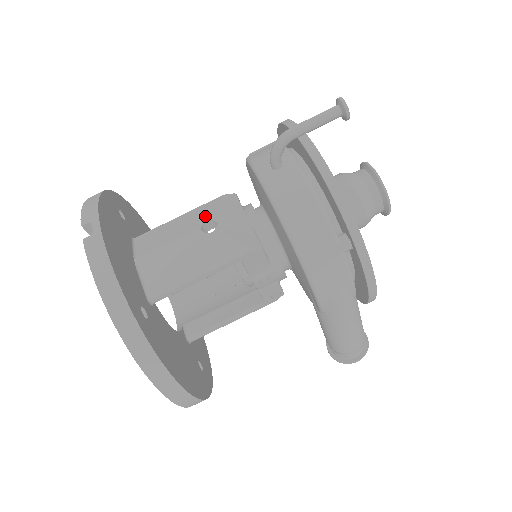
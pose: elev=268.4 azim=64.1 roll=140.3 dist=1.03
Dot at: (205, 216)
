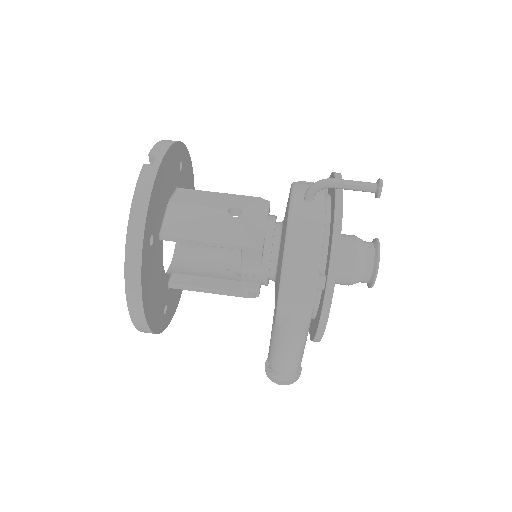
Dot at: (238, 203)
